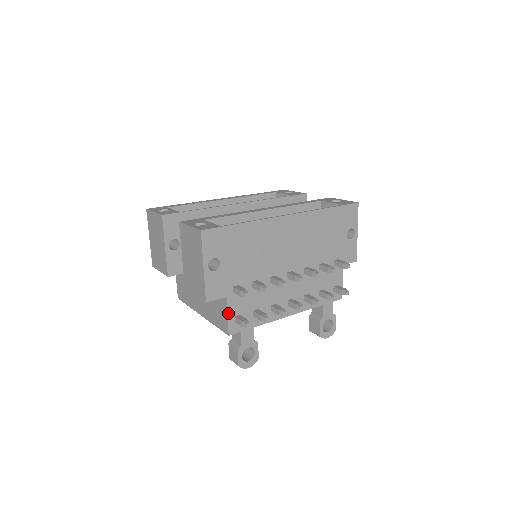
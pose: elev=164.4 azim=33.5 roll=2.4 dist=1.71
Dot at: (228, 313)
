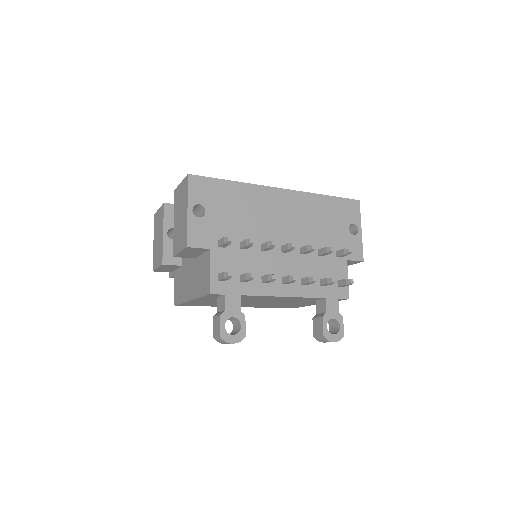
Dot at: (211, 268)
